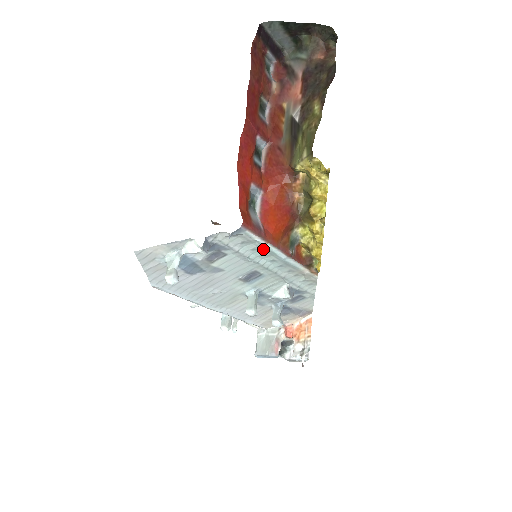
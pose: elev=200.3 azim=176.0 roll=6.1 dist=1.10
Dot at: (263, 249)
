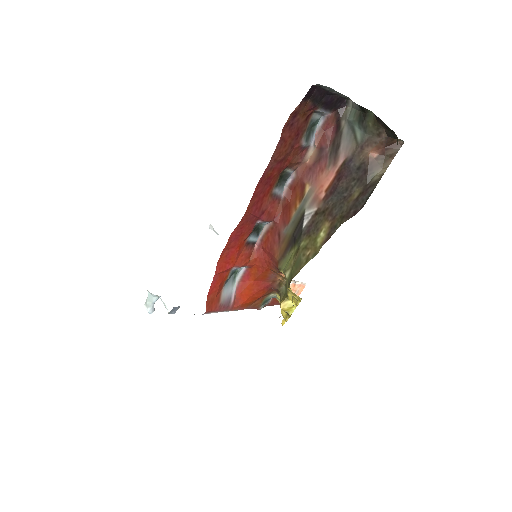
Dot at: occluded
